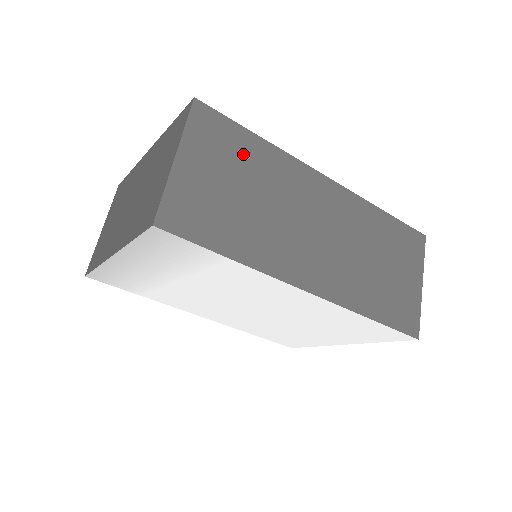
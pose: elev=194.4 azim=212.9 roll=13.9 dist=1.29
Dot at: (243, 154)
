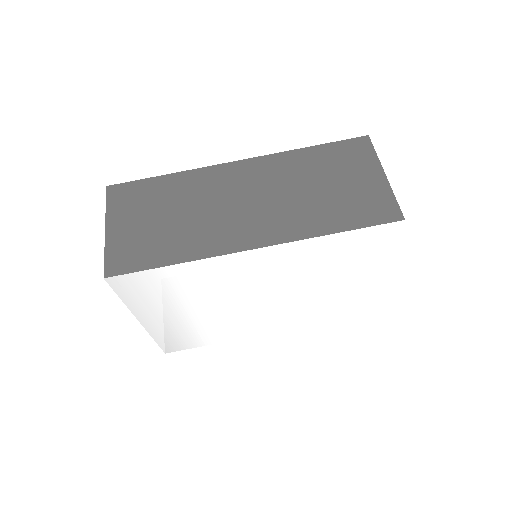
Dot at: (156, 194)
